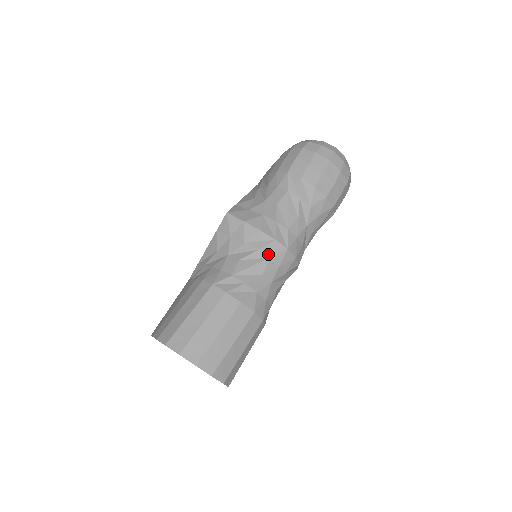
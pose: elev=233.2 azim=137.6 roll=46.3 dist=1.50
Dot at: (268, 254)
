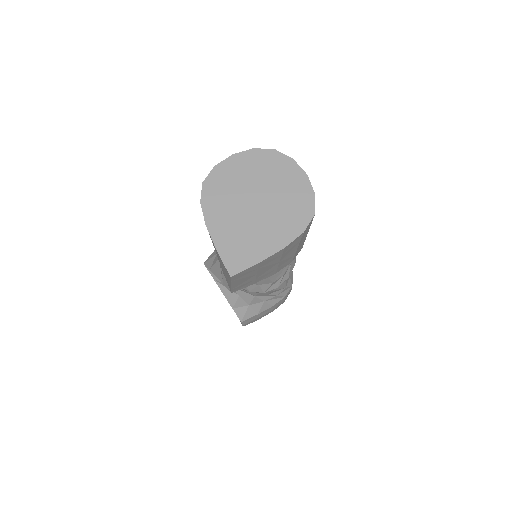
Dot at: occluded
